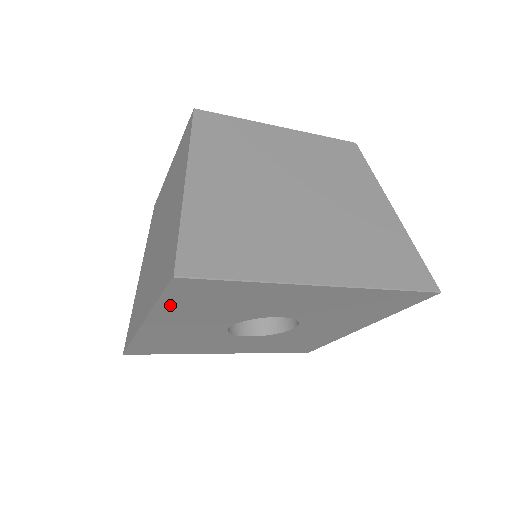
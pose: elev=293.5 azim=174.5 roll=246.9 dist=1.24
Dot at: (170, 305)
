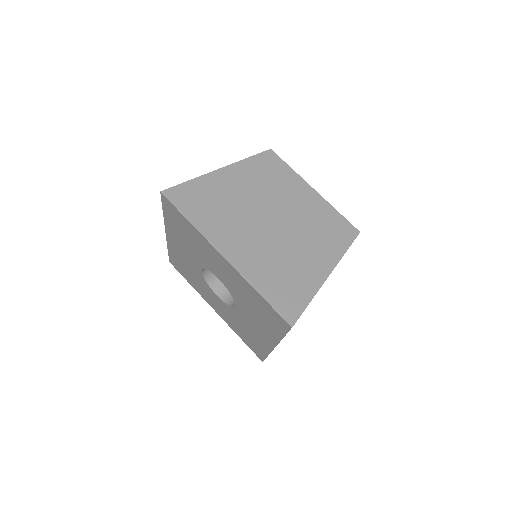
Dot at: (169, 219)
